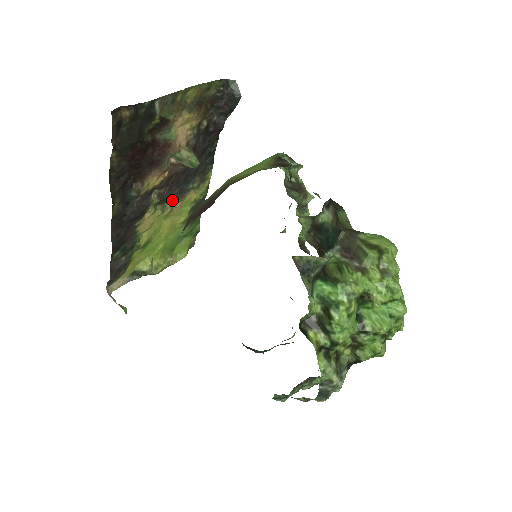
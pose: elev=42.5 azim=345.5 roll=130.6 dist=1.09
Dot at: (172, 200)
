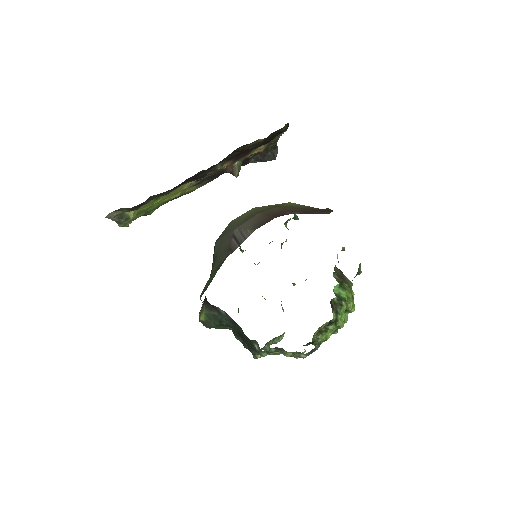
Dot at: (196, 183)
